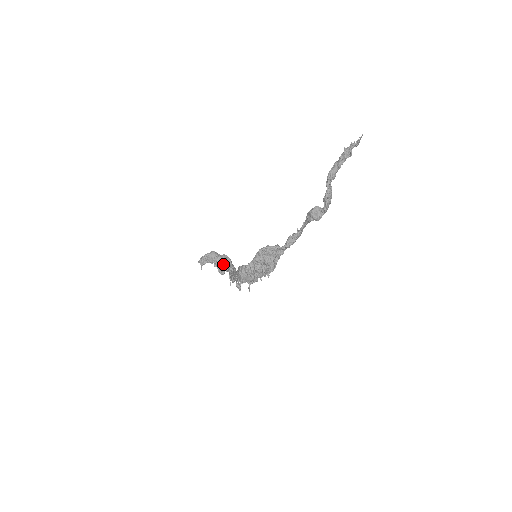
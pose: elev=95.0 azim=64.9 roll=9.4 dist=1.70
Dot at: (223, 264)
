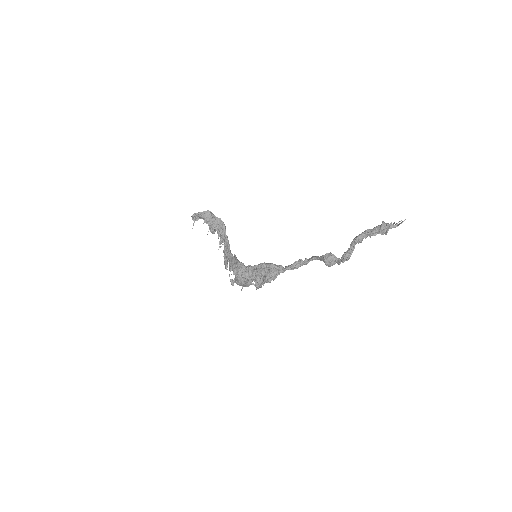
Dot at: (217, 229)
